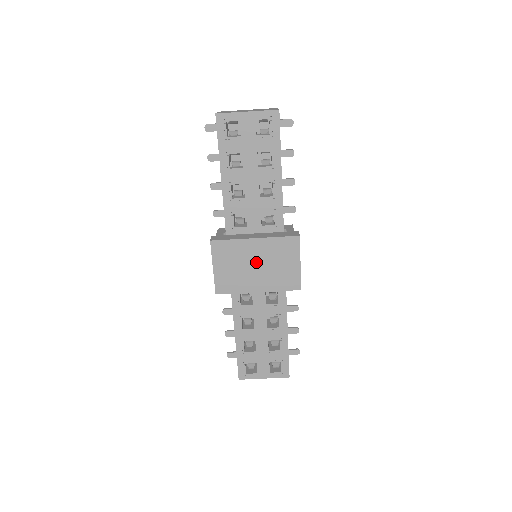
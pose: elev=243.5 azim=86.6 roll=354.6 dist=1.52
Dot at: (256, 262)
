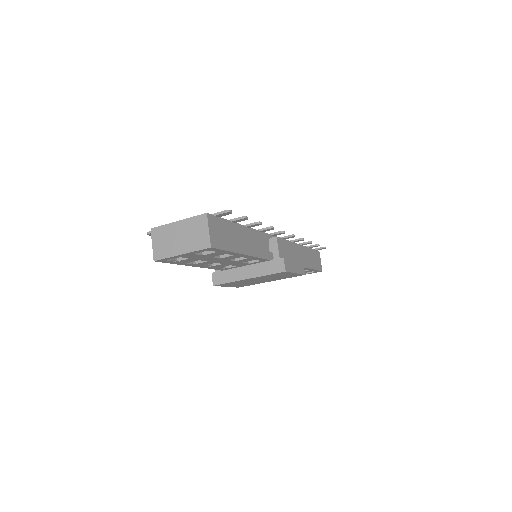
Dot at: (258, 280)
